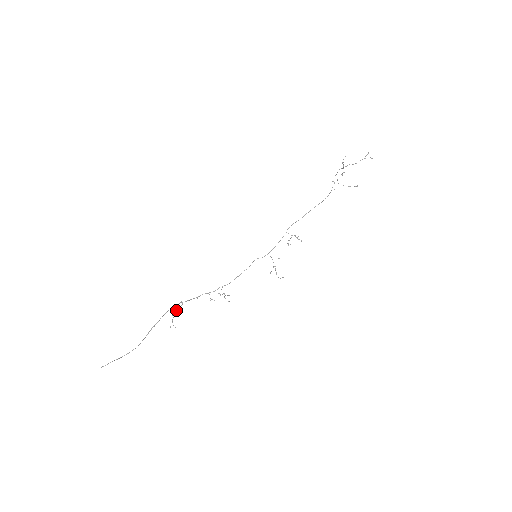
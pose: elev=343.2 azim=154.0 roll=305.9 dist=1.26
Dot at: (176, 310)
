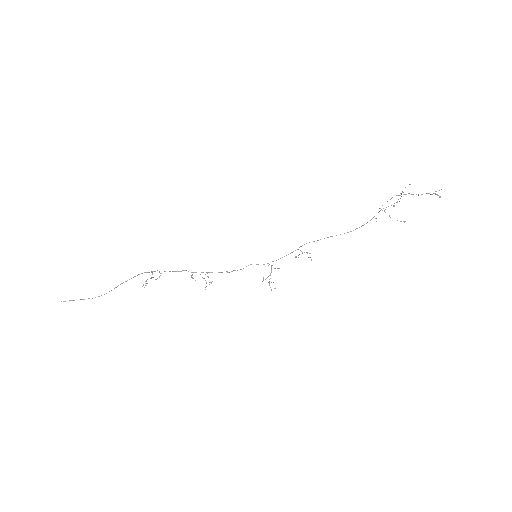
Dot at: occluded
